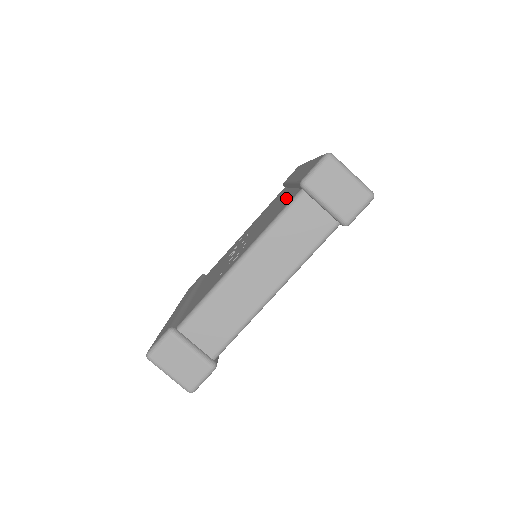
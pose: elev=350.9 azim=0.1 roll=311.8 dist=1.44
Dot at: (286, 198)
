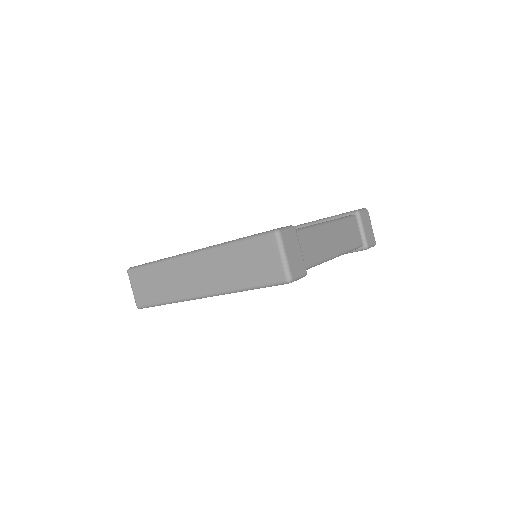
Dot at: occluded
